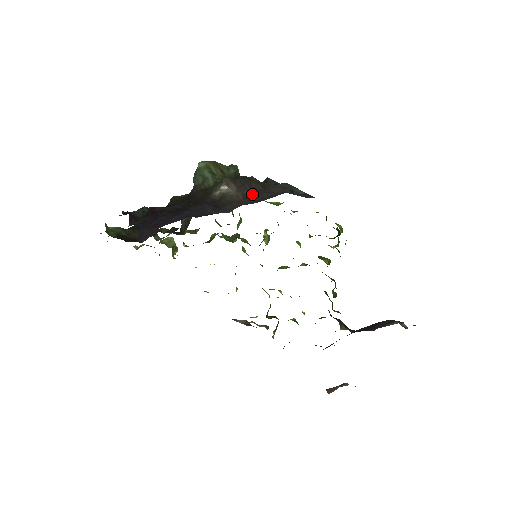
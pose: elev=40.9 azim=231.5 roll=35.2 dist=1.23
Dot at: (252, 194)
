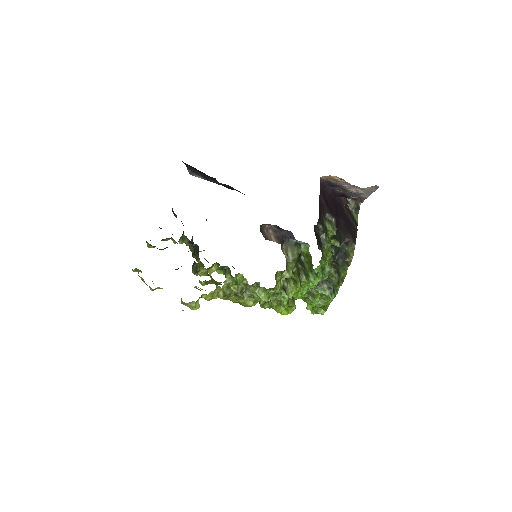
Dot at: occluded
